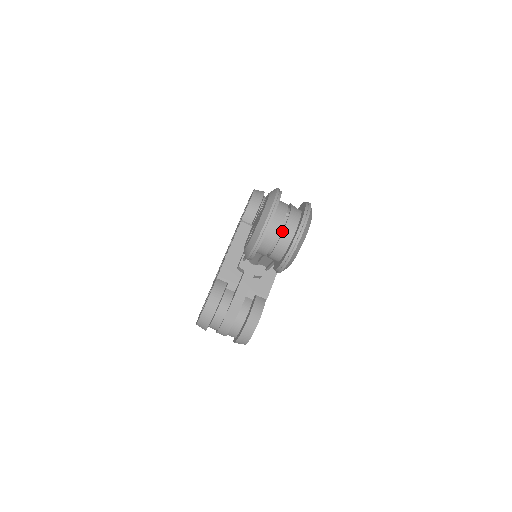
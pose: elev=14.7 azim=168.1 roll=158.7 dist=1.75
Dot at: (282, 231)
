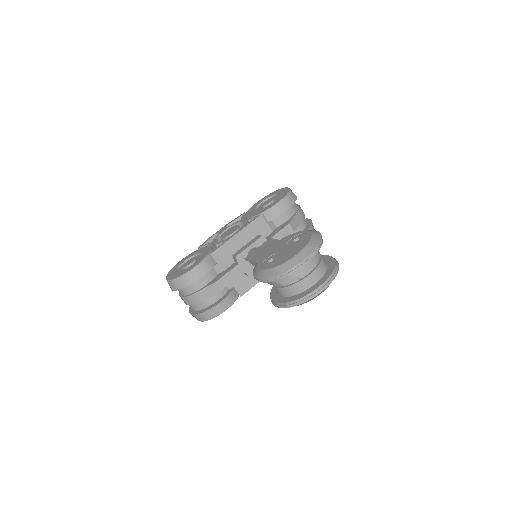
Dot at: (302, 278)
